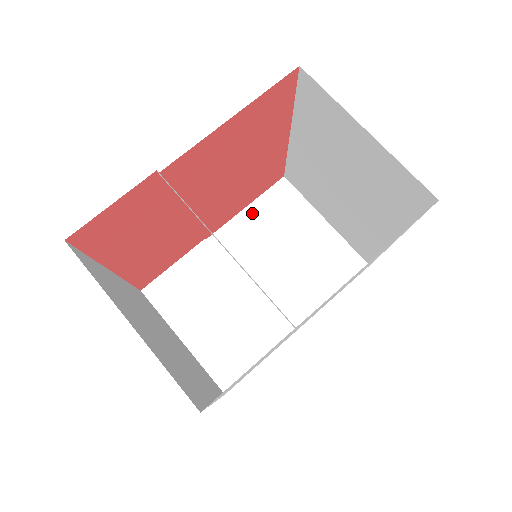
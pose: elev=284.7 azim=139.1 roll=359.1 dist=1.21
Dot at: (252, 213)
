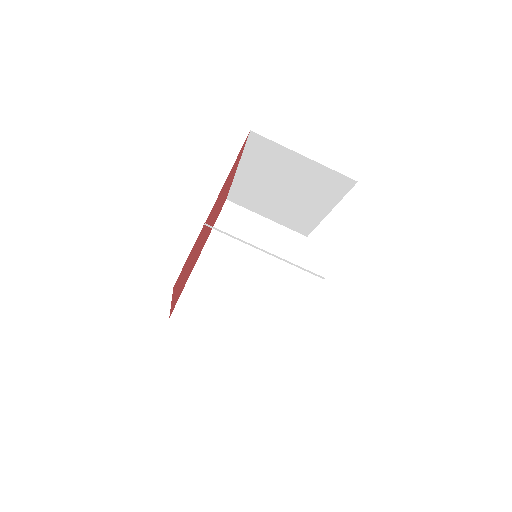
Dot at: (218, 233)
